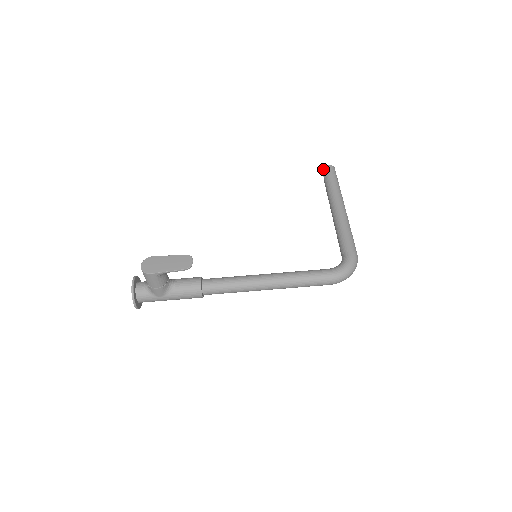
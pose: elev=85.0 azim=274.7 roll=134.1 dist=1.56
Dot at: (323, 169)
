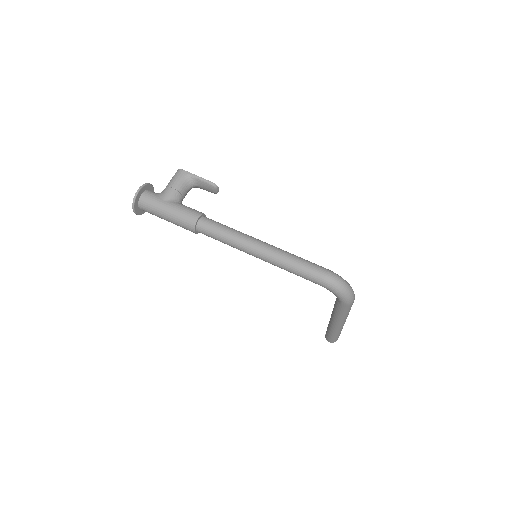
Dot at: occluded
